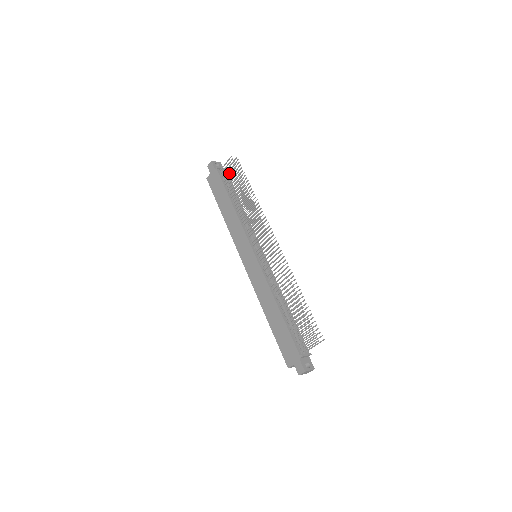
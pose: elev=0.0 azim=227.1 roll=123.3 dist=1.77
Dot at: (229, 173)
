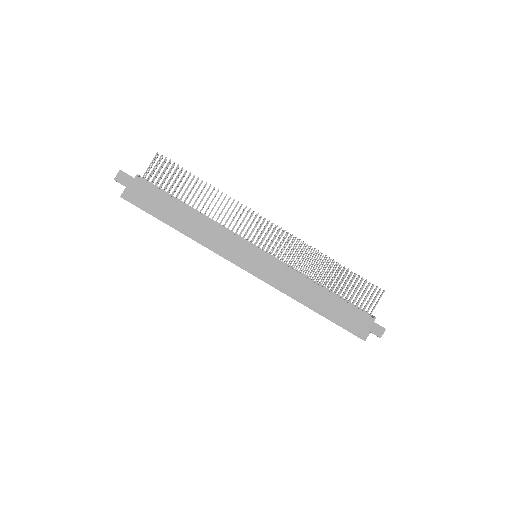
Dot at: occluded
